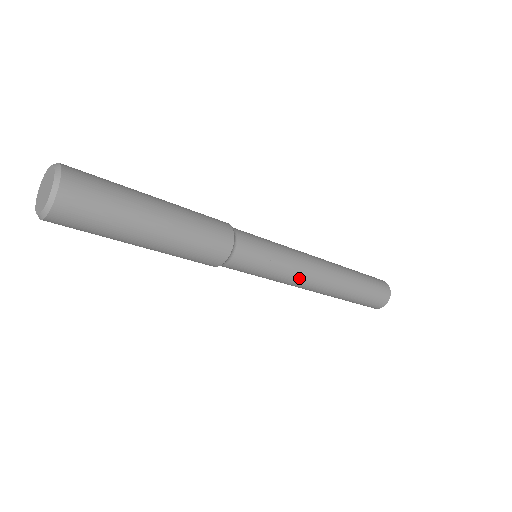
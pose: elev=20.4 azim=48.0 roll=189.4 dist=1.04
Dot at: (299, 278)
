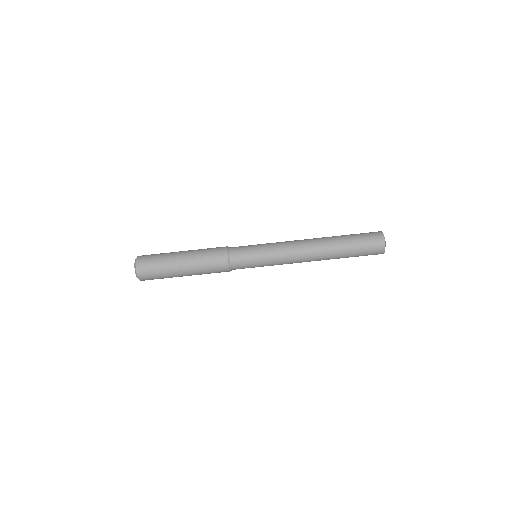
Dot at: (285, 245)
